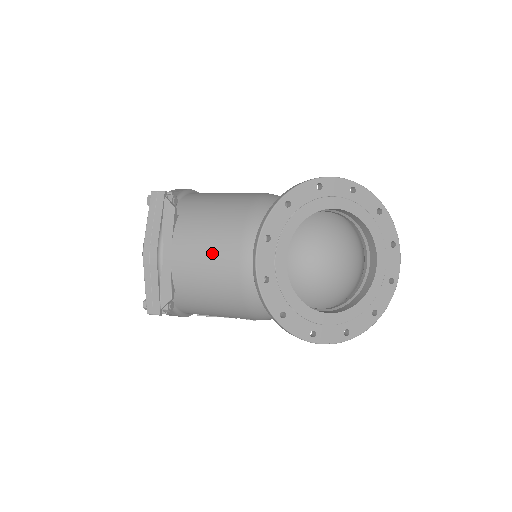
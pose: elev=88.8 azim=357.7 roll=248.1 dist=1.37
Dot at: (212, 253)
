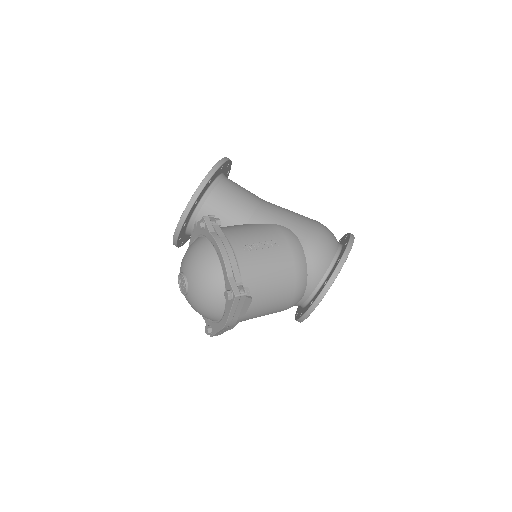
Dot at: (272, 310)
